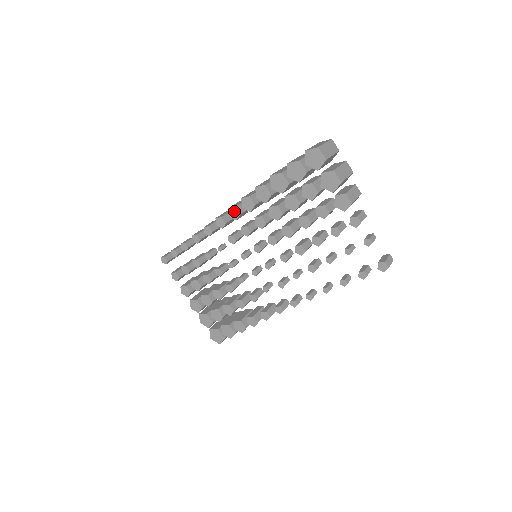
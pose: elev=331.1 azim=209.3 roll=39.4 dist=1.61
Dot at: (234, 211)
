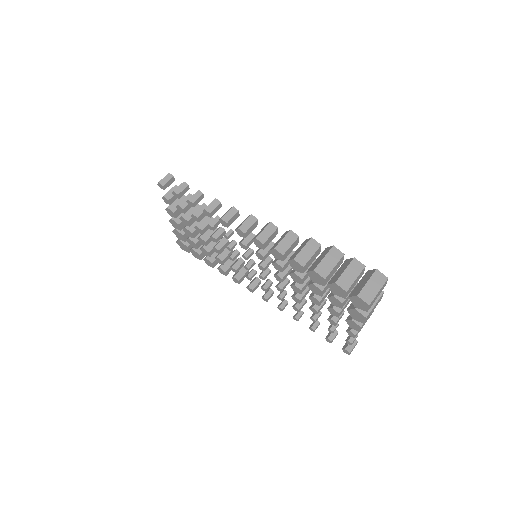
Dot at: (260, 244)
